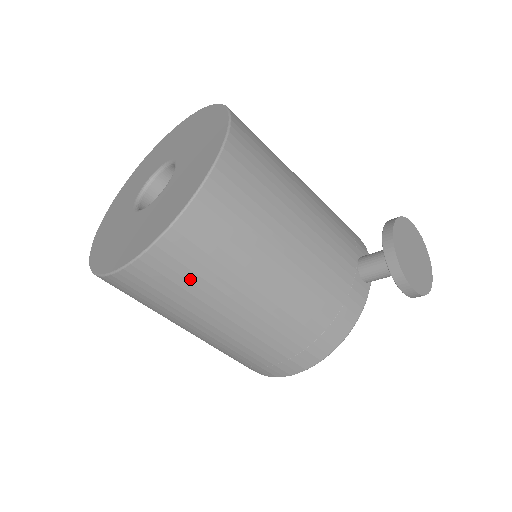
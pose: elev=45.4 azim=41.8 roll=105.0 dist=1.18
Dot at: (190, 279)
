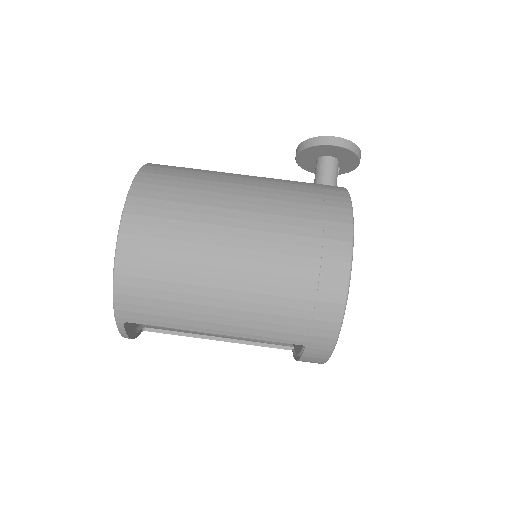
Dot at: (176, 193)
